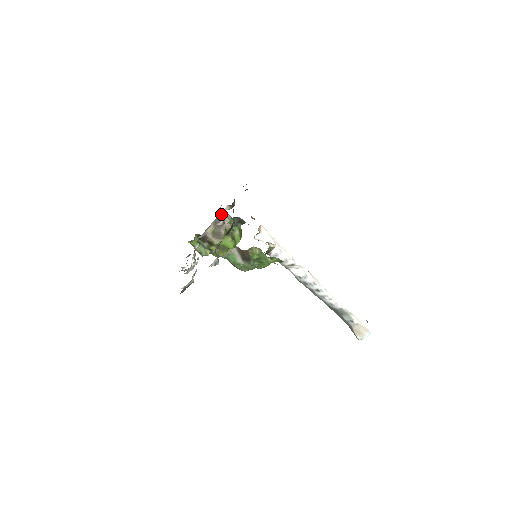
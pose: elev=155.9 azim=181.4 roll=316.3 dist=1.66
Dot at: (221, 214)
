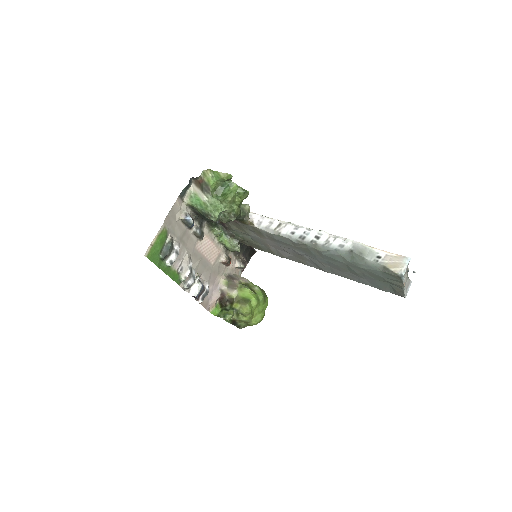
Dot at: (235, 275)
